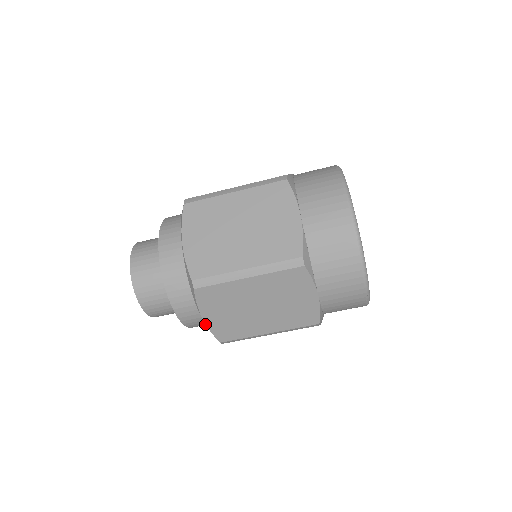
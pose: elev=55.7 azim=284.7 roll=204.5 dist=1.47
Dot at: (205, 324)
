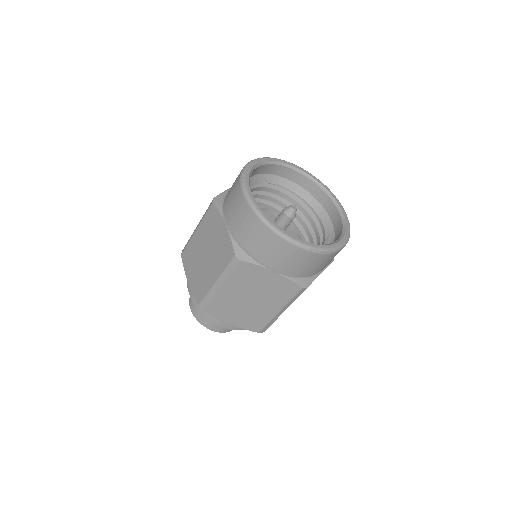
Dot at: (237, 326)
